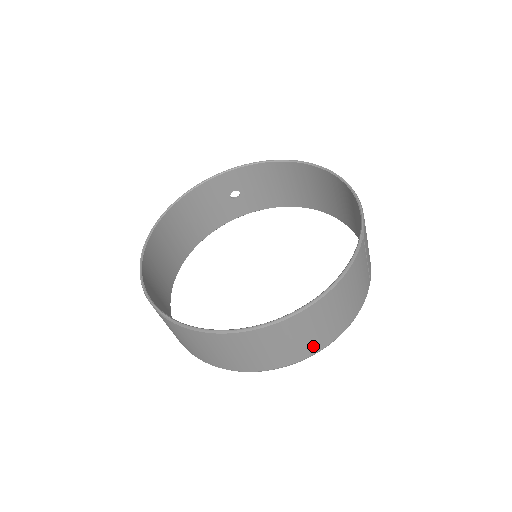
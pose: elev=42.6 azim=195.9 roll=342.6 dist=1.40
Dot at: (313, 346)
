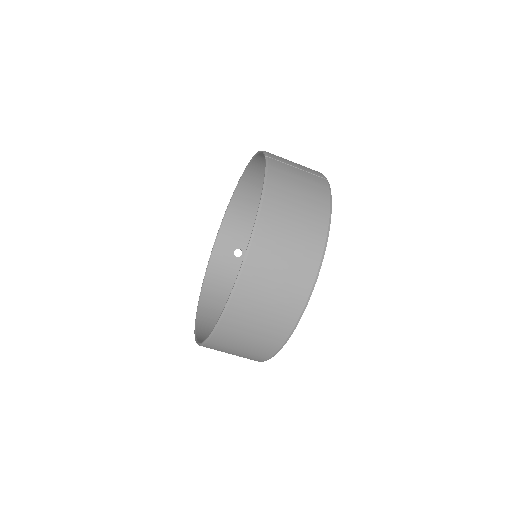
Dot at: (311, 246)
